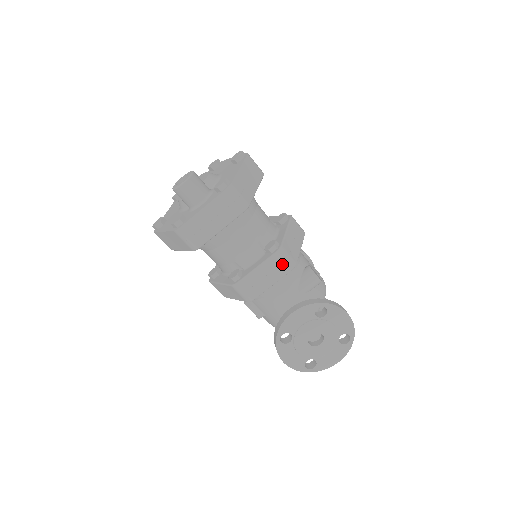
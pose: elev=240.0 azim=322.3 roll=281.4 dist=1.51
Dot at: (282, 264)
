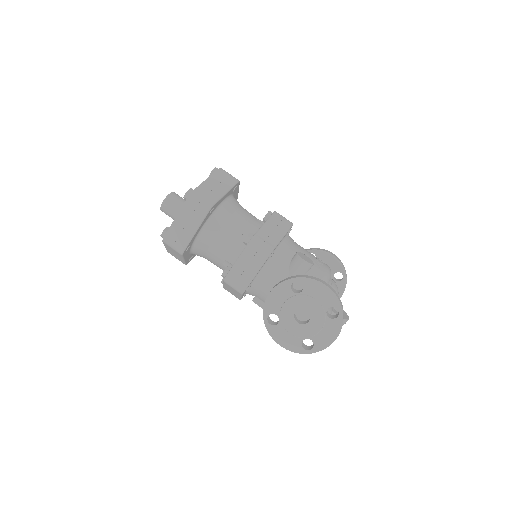
Dot at: (258, 251)
